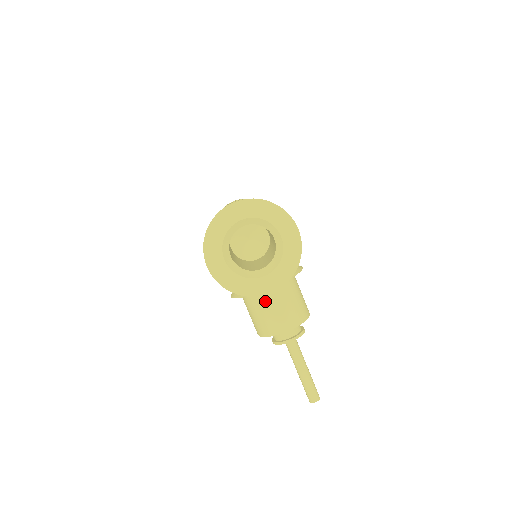
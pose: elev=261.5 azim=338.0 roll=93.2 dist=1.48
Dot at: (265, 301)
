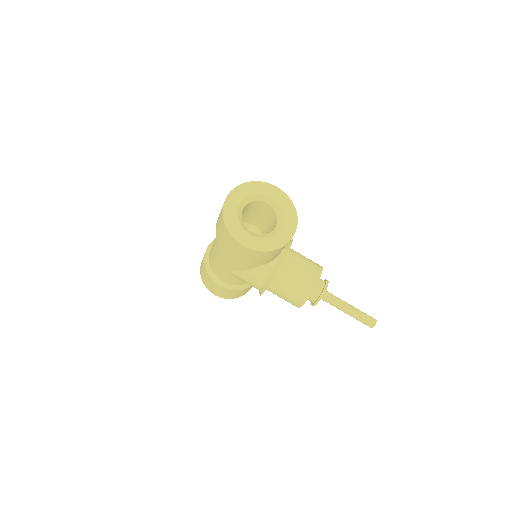
Dot at: (289, 271)
